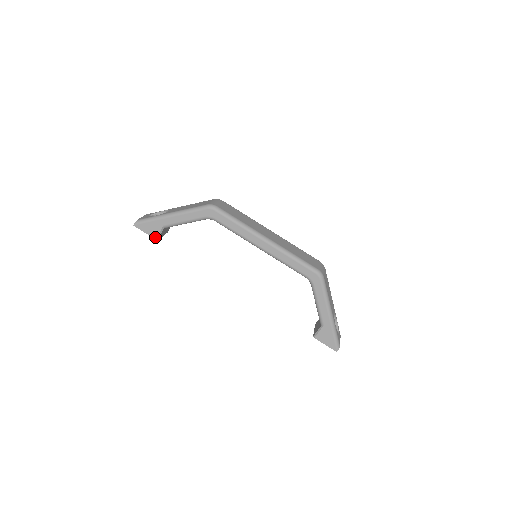
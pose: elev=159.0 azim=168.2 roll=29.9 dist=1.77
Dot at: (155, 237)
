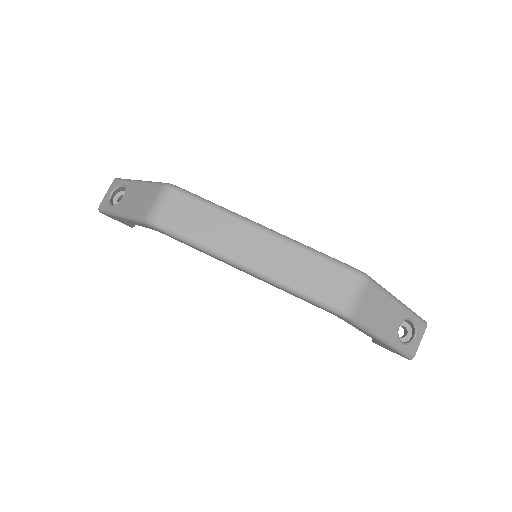
Dot at: occluded
